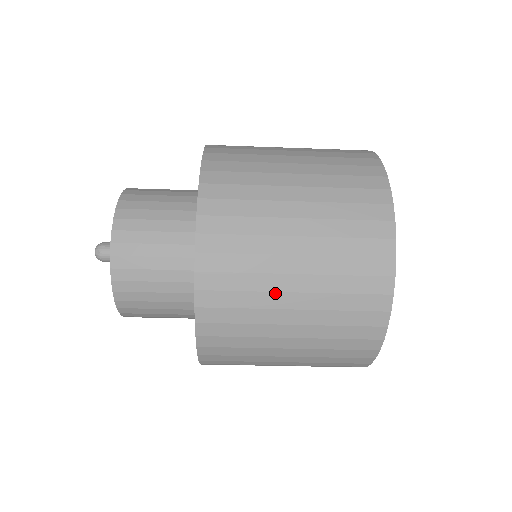
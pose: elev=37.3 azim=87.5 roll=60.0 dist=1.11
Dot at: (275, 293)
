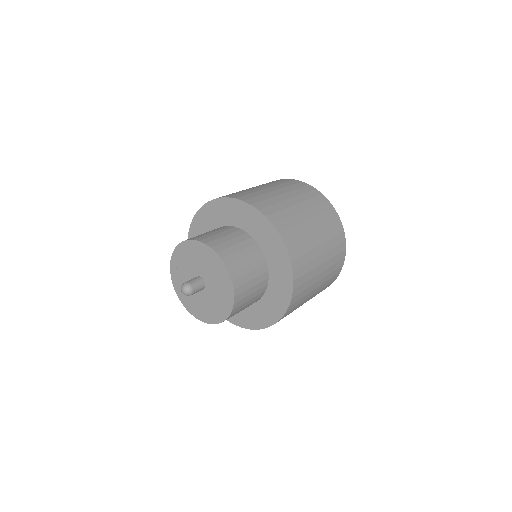
Dot at: occluded
